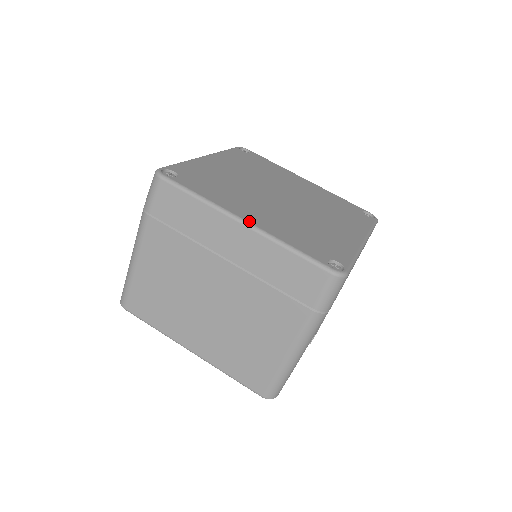
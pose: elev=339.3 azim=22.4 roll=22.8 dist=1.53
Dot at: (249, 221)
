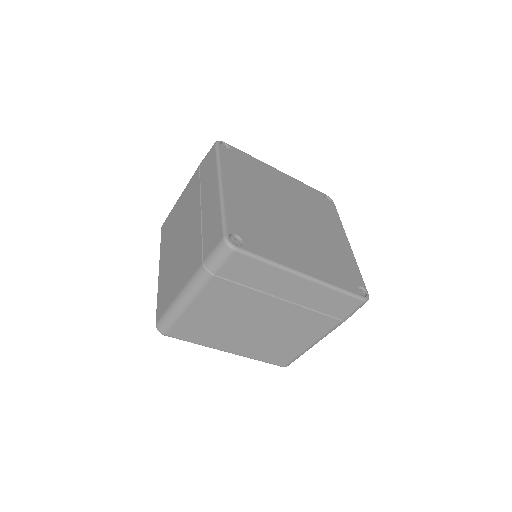
Dot at: (308, 274)
